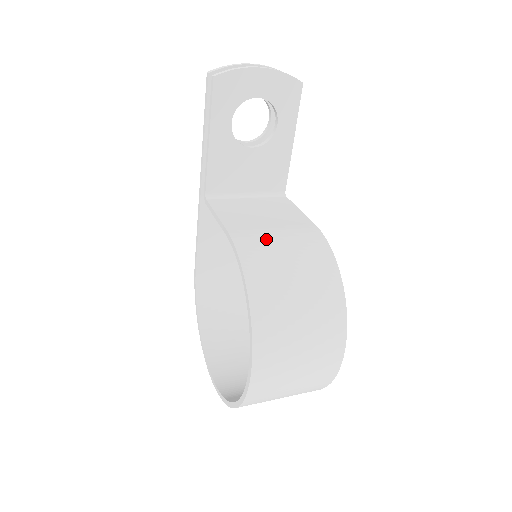
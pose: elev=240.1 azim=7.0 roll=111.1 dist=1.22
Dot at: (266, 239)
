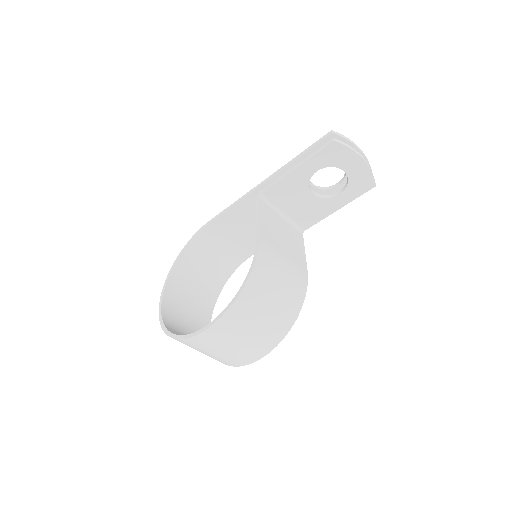
Dot at: (277, 261)
